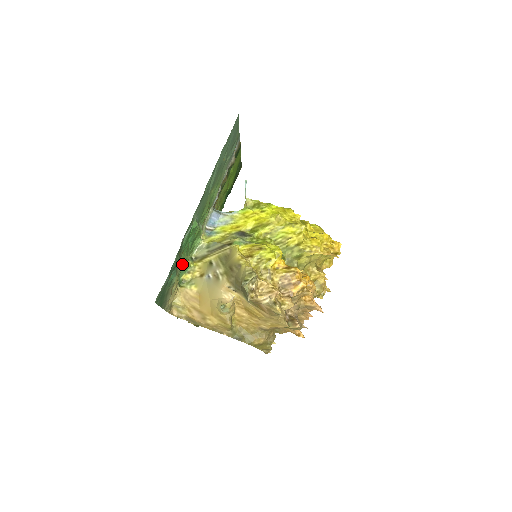
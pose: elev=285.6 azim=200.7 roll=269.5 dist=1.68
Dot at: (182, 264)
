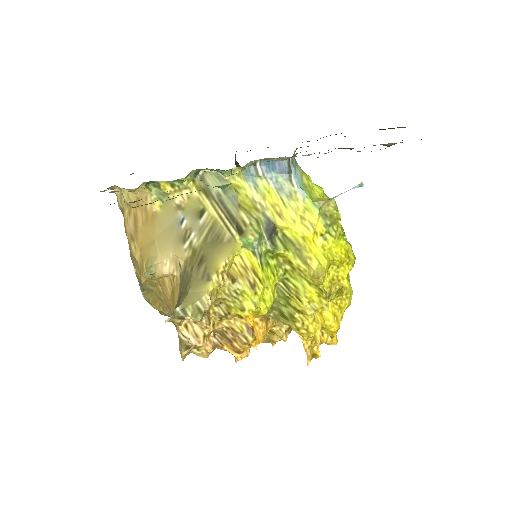
Dot at: occluded
